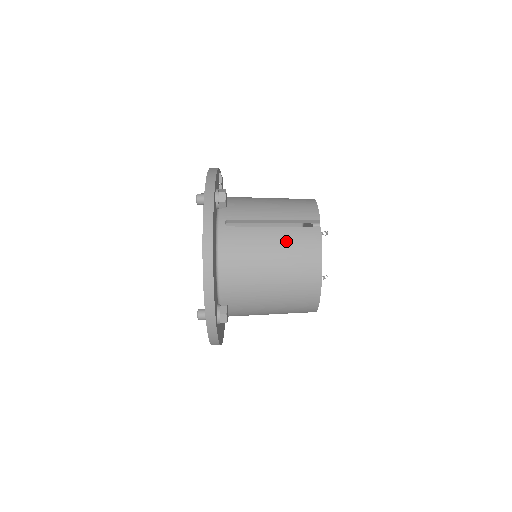
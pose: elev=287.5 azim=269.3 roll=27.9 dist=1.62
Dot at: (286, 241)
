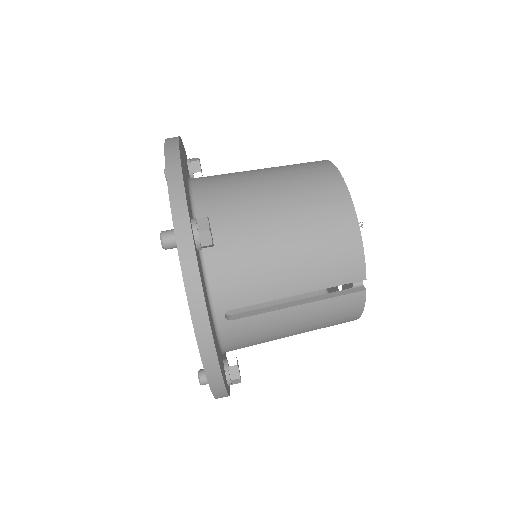
Dot at: (281, 167)
